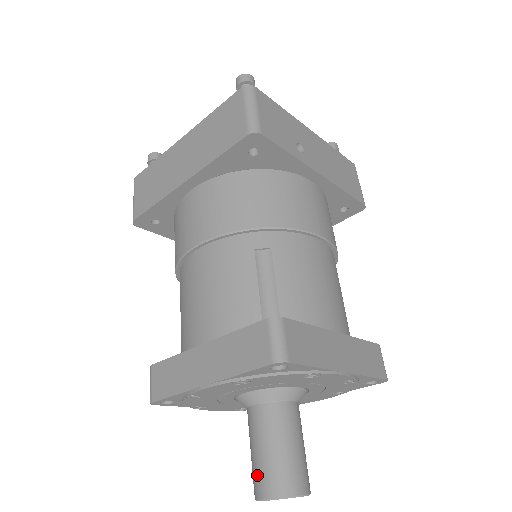
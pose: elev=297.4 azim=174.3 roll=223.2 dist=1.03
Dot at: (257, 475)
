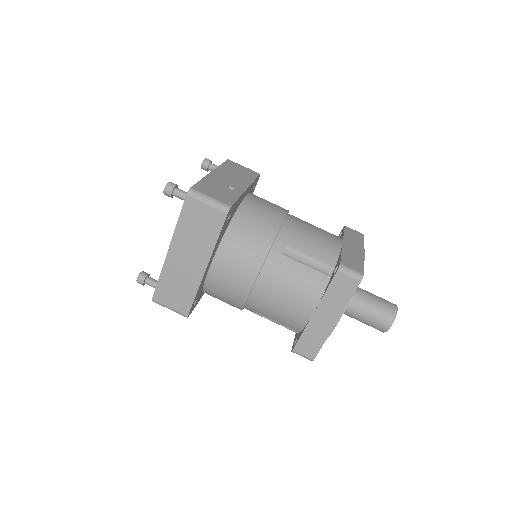
Dot at: (377, 324)
